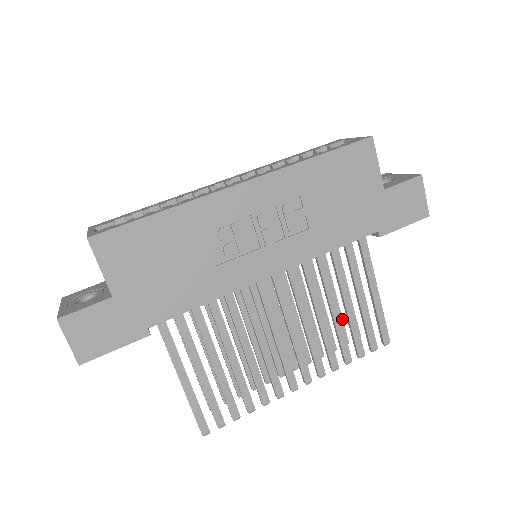
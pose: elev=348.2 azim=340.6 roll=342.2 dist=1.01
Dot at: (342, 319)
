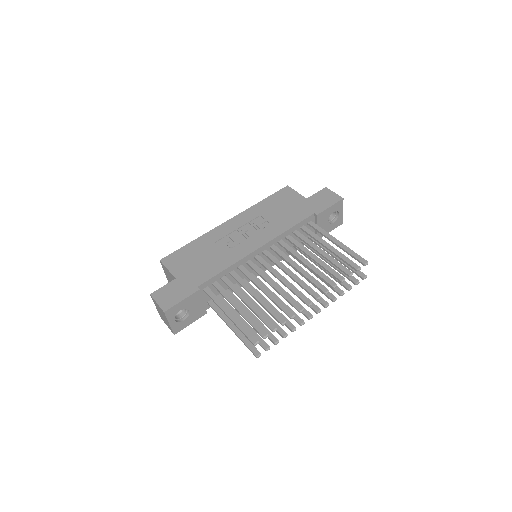
Dot at: occluded
